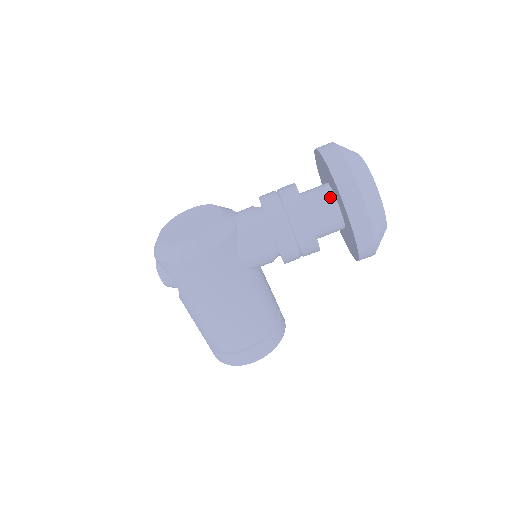
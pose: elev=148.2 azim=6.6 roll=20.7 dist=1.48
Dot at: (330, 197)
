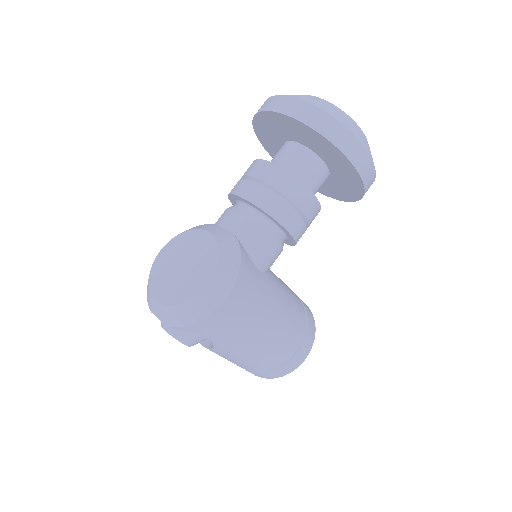
Dot at: (307, 154)
